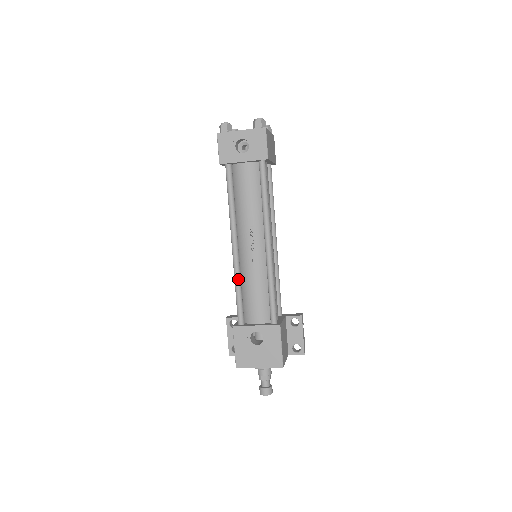
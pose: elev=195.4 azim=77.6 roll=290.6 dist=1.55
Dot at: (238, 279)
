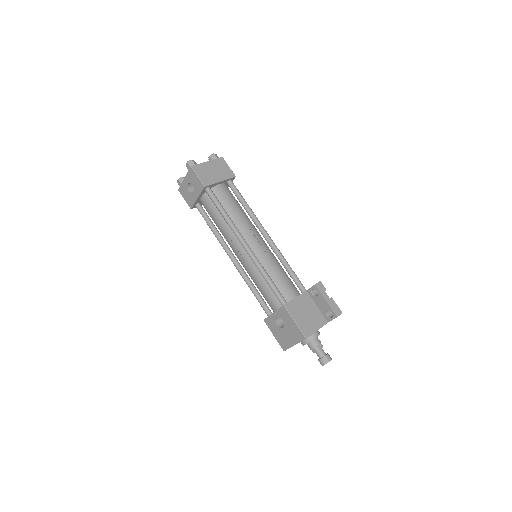
Dot at: (247, 282)
